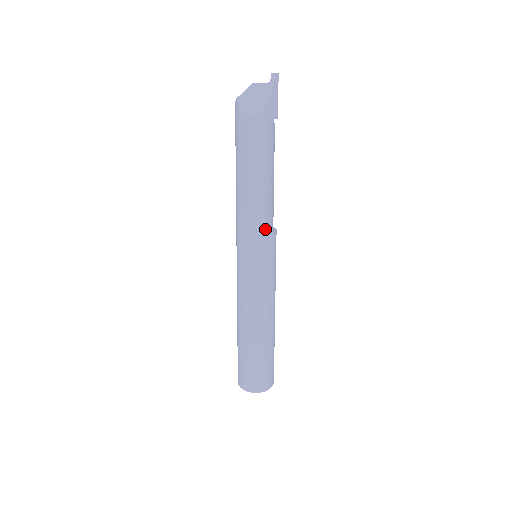
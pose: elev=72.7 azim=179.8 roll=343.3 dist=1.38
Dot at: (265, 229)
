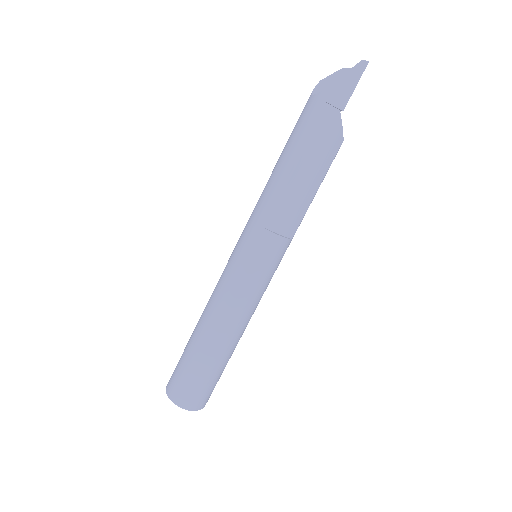
Dot at: (265, 221)
